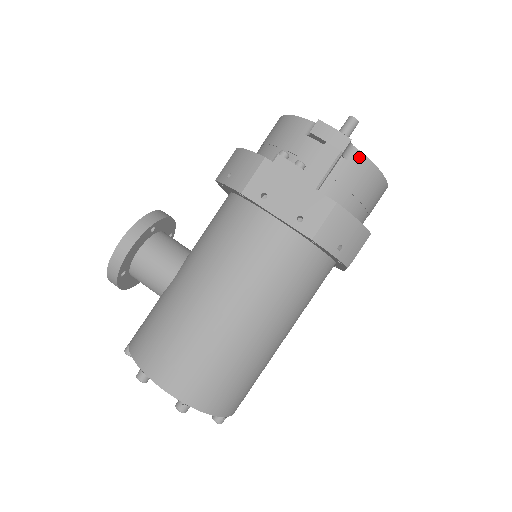
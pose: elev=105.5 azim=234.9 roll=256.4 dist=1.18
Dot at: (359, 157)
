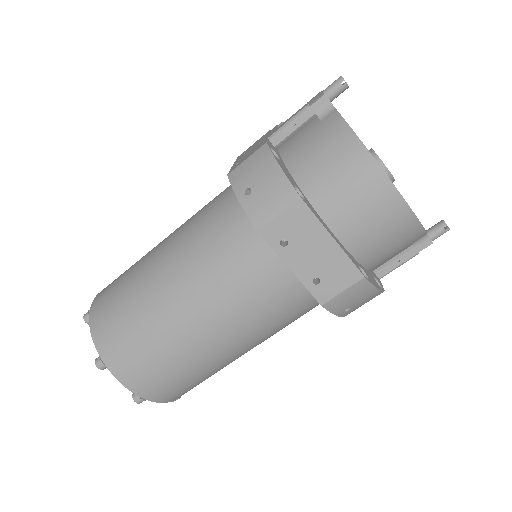
Dot at: (334, 118)
